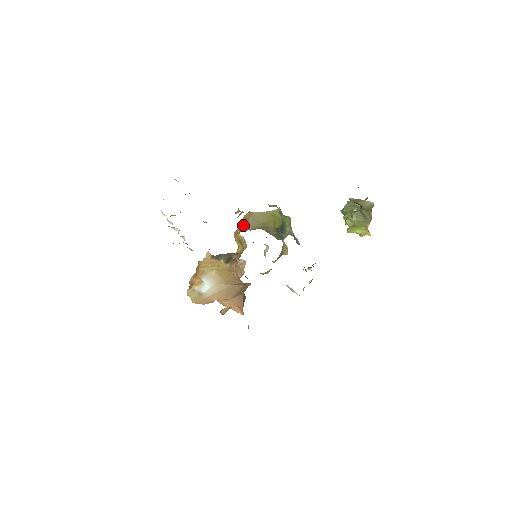
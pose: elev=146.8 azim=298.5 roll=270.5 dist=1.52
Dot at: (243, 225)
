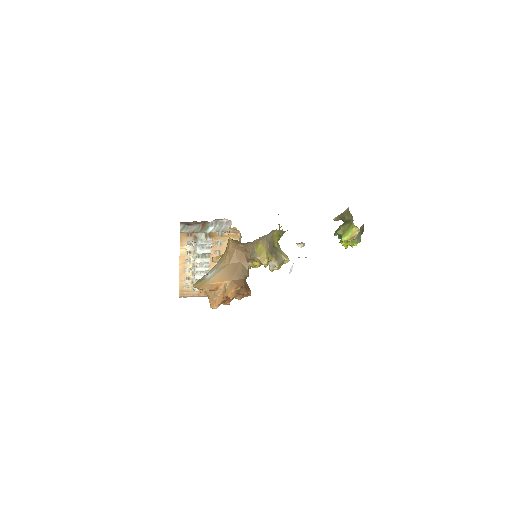
Dot at: occluded
